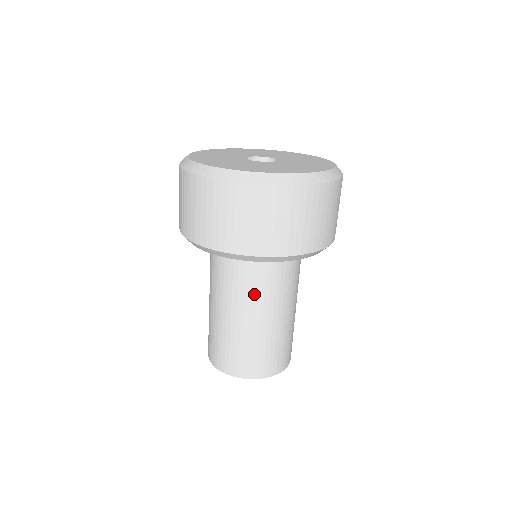
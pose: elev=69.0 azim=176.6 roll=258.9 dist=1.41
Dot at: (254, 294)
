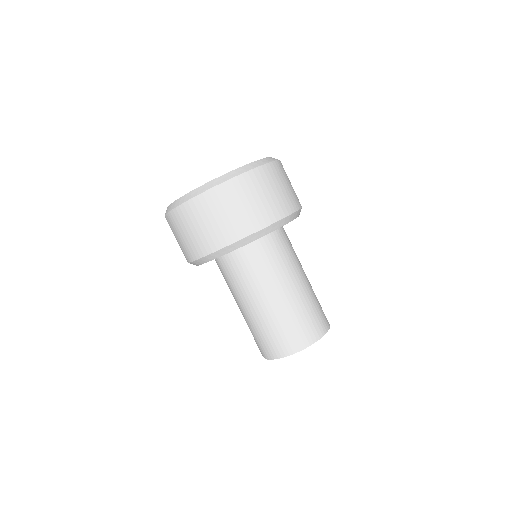
Dot at: (246, 284)
